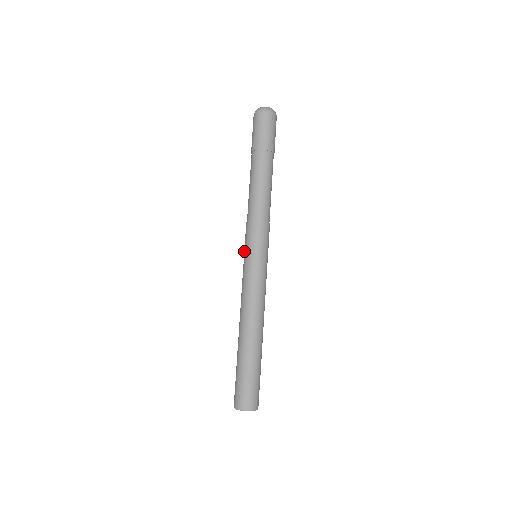
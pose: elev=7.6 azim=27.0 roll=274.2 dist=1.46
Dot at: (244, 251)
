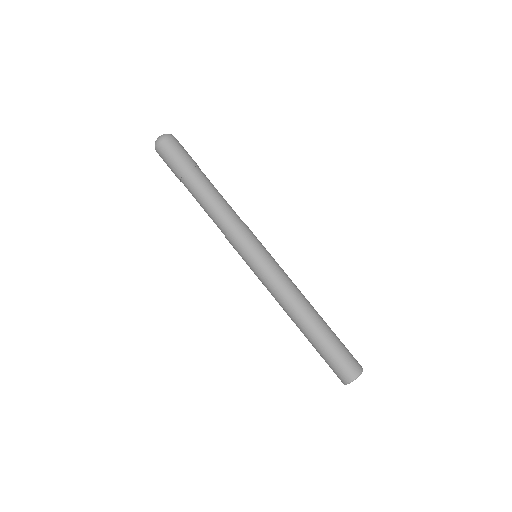
Dot at: occluded
